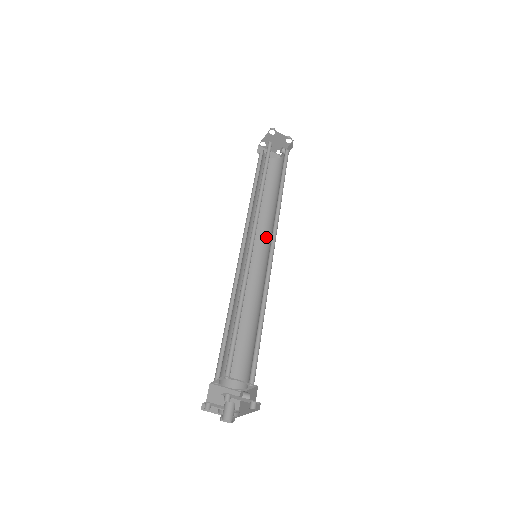
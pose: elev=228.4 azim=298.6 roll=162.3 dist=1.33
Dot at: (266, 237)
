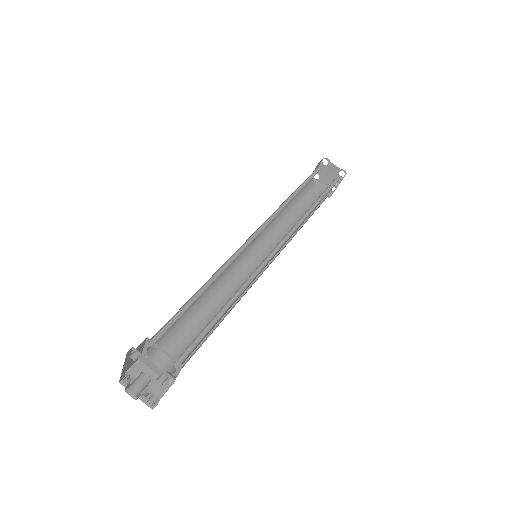
Dot at: occluded
